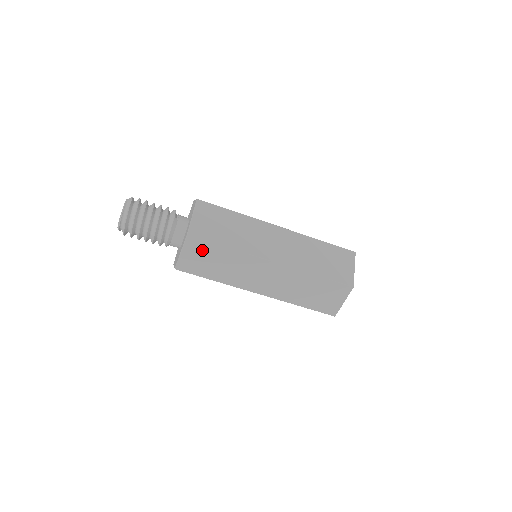
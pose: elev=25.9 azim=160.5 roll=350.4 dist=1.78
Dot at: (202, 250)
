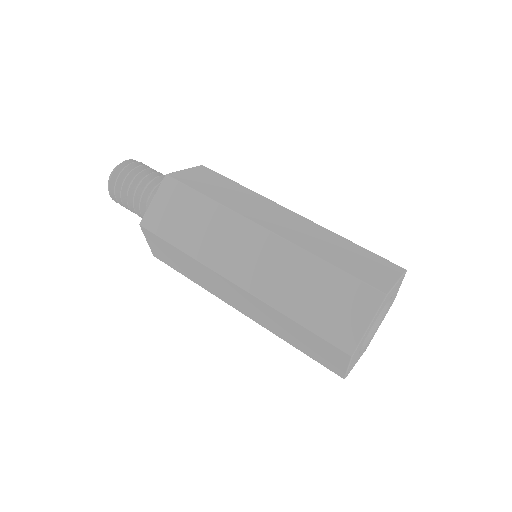
Dot at: (161, 244)
